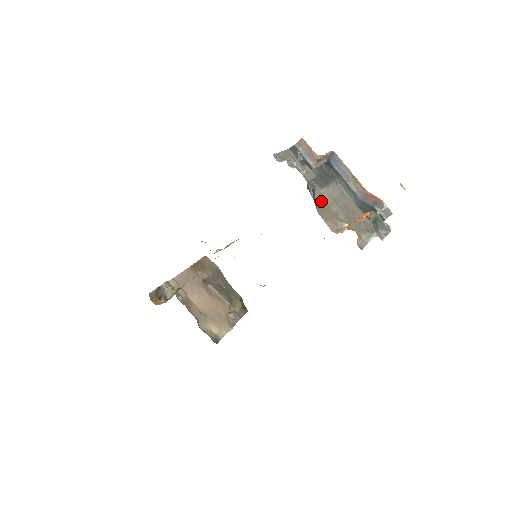
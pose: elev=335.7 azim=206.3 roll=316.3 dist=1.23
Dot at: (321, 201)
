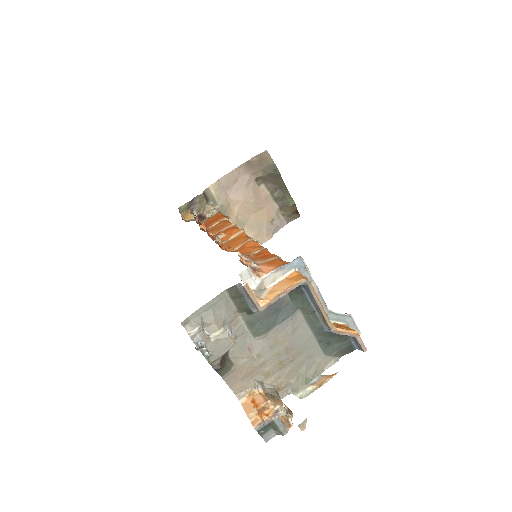
Dot at: (243, 356)
